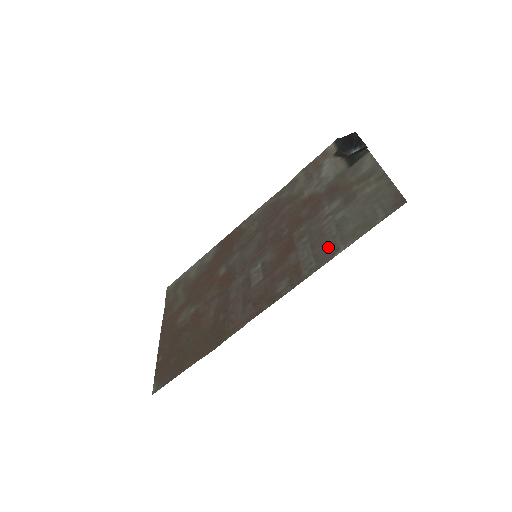
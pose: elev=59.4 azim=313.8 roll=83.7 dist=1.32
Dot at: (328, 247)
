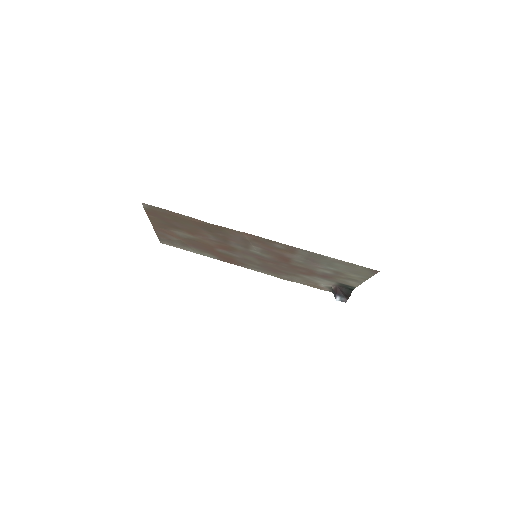
Dot at: (320, 258)
